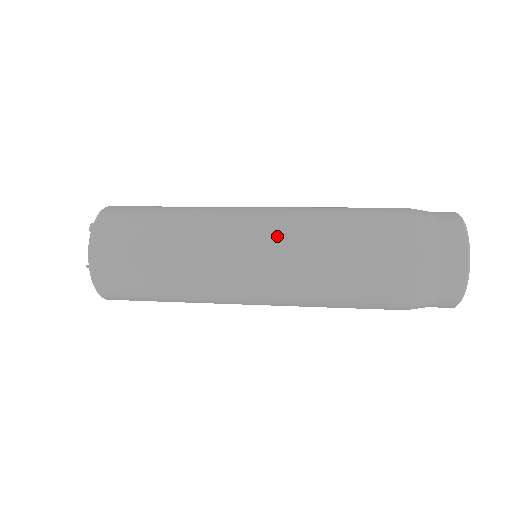
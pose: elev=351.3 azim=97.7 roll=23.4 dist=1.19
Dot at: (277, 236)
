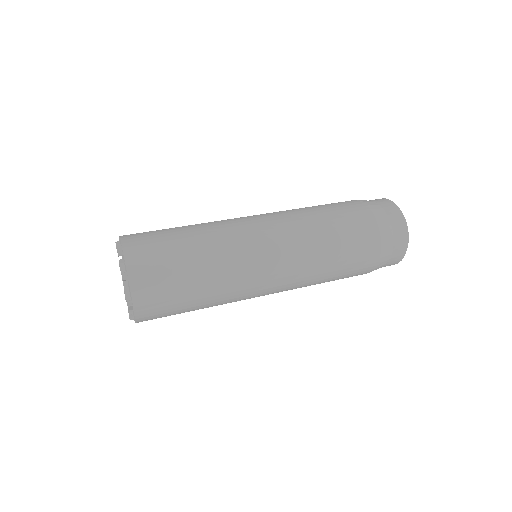
Dot at: (291, 255)
